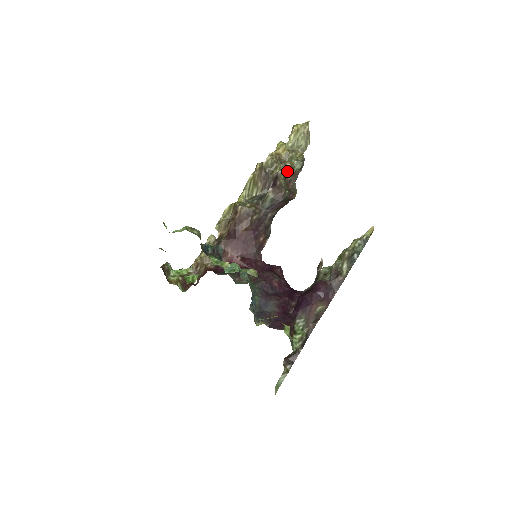
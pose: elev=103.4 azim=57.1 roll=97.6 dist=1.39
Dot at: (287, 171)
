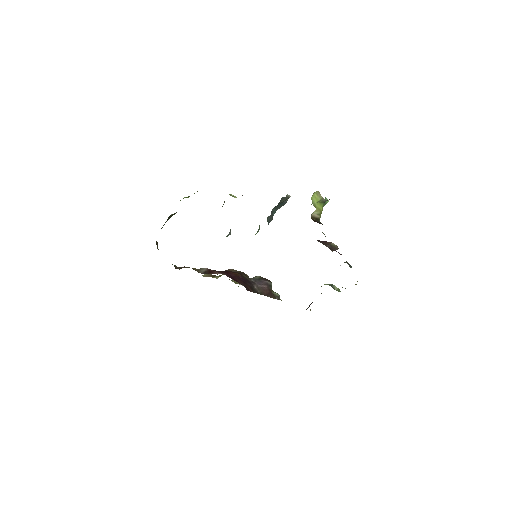
Dot at: occluded
